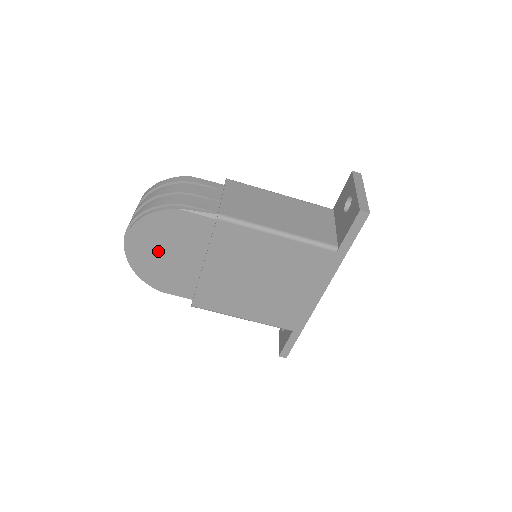
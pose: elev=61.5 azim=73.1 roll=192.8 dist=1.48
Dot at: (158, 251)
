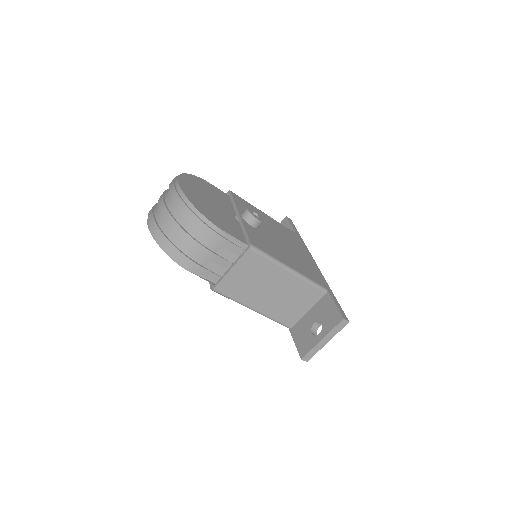
Dot at: occluded
